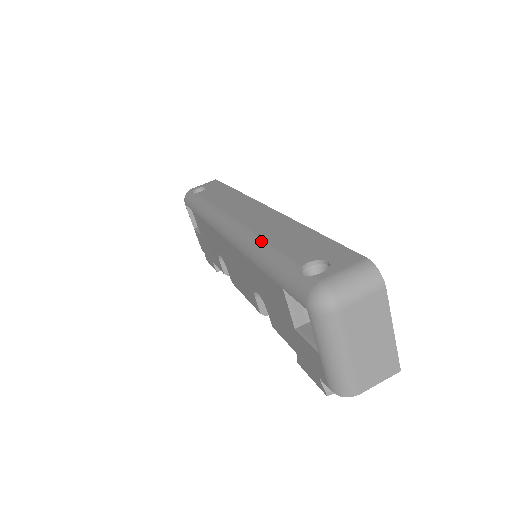
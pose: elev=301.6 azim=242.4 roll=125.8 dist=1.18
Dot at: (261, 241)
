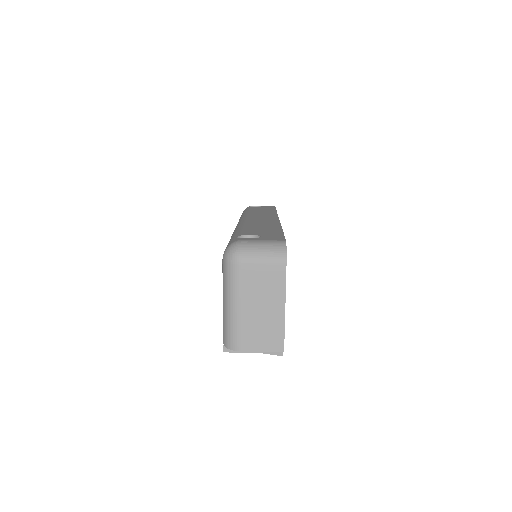
Dot at: (243, 225)
